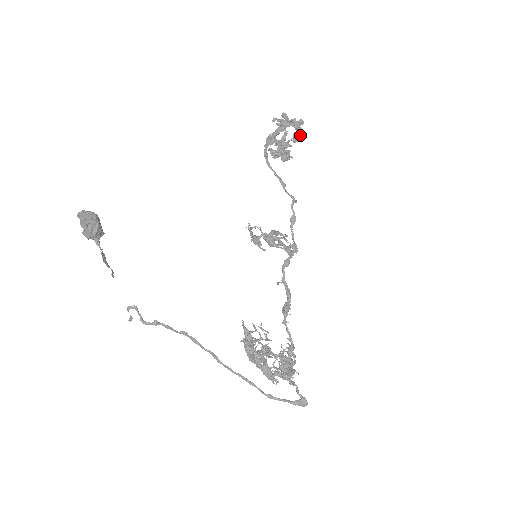
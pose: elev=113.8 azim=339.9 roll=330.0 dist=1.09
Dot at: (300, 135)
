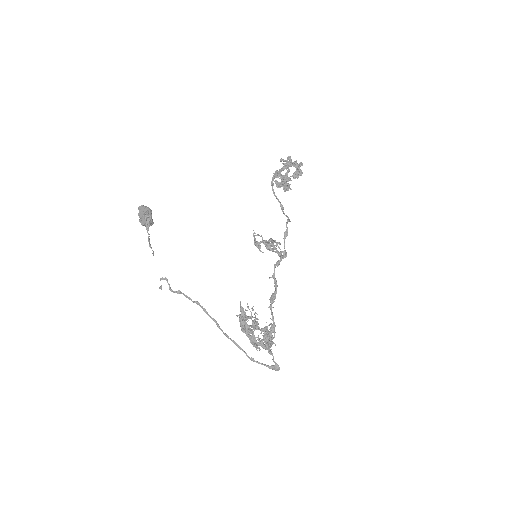
Dot at: (299, 174)
